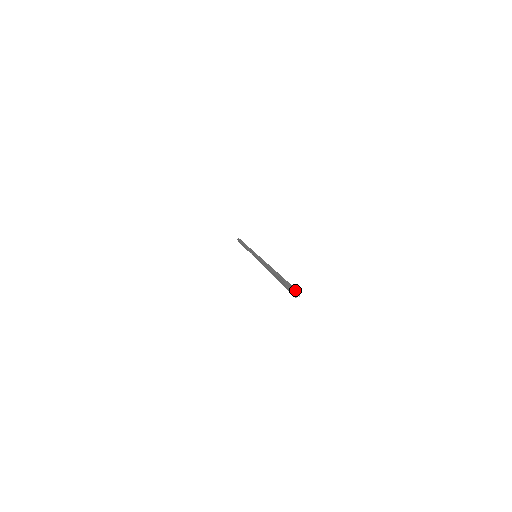
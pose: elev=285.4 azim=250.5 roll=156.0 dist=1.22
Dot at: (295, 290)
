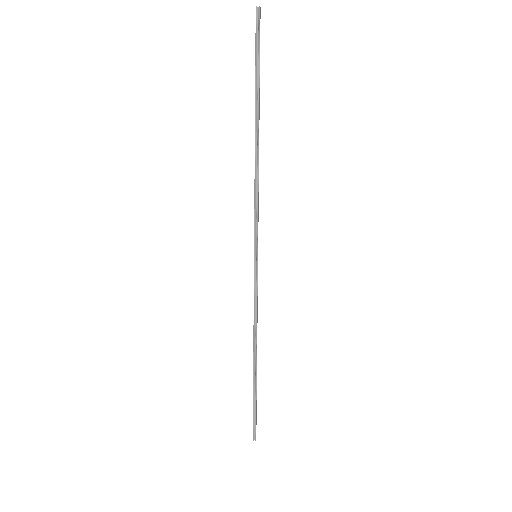
Dot at: (259, 16)
